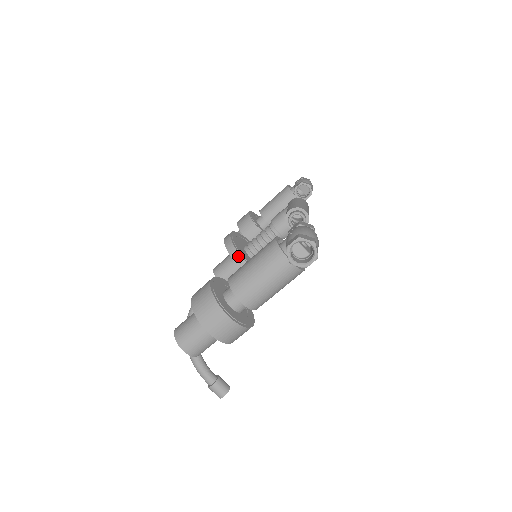
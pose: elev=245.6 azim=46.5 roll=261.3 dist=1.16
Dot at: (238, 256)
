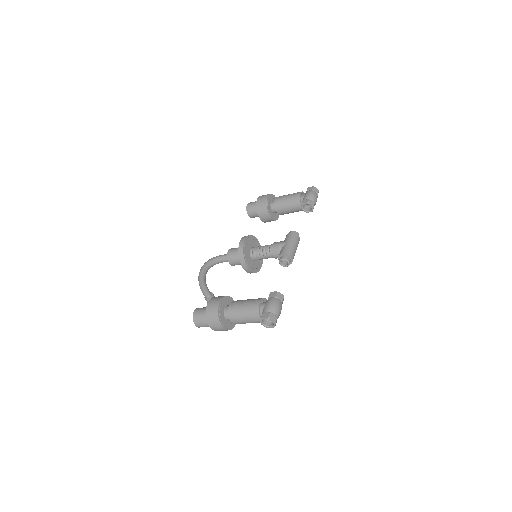
Dot at: (244, 261)
